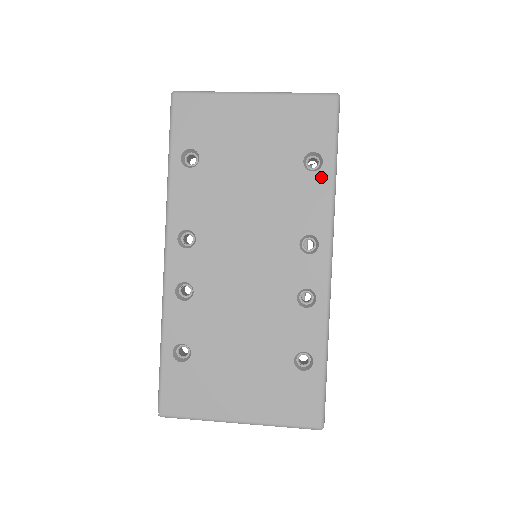
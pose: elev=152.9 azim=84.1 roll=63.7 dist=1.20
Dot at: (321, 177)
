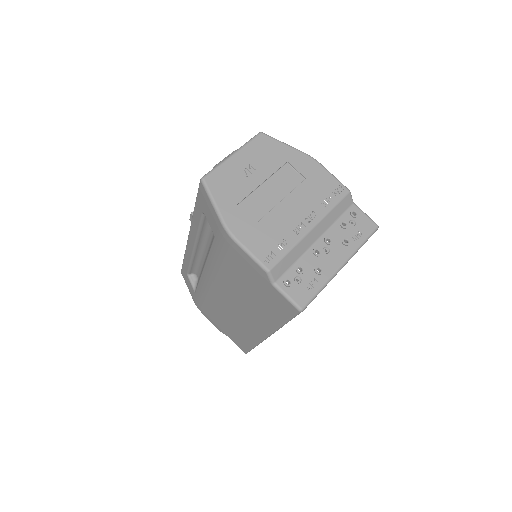
Dot at: occluded
